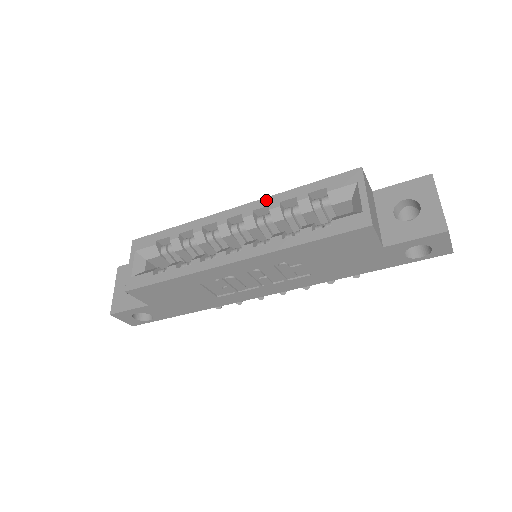
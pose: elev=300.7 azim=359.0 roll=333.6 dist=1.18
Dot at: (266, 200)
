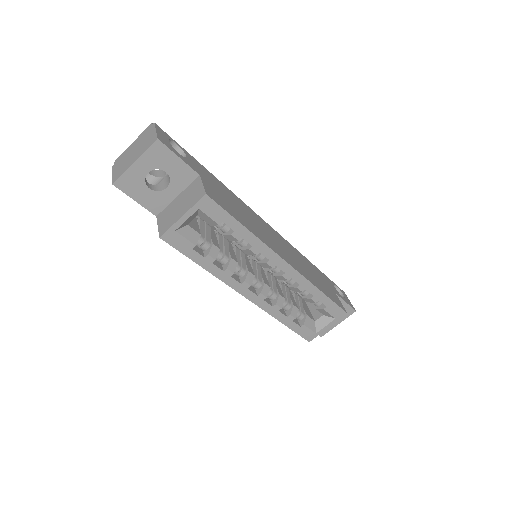
Dot at: (304, 280)
